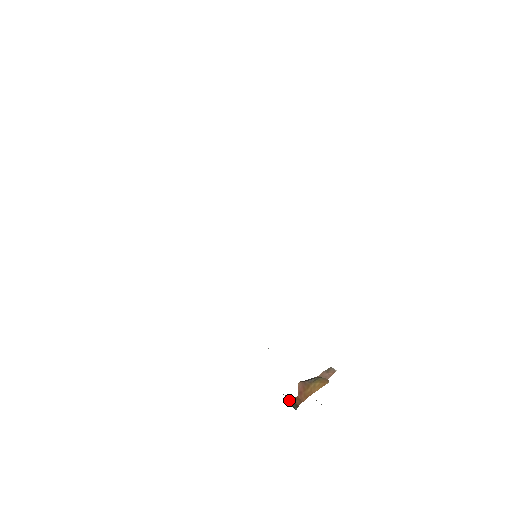
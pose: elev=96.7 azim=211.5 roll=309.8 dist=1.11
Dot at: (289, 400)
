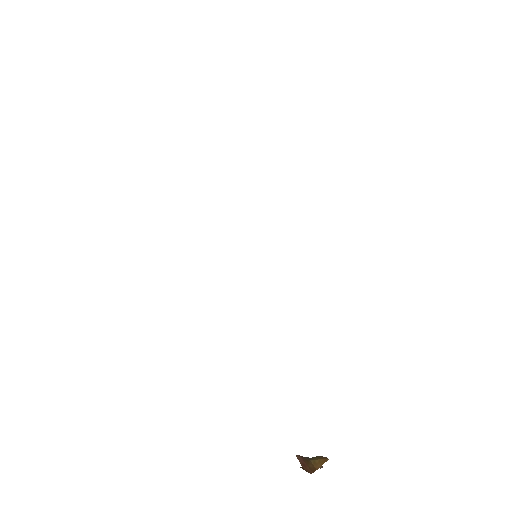
Dot at: occluded
